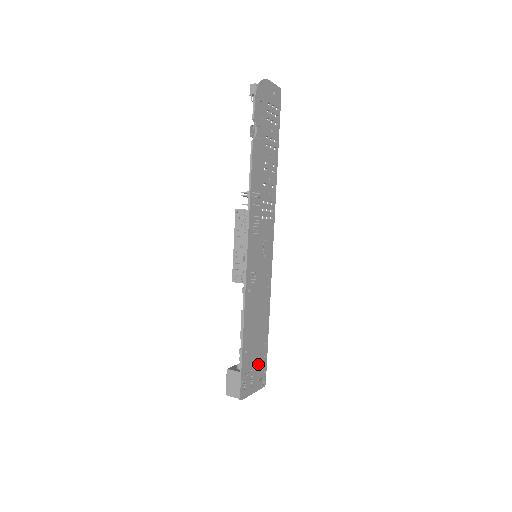
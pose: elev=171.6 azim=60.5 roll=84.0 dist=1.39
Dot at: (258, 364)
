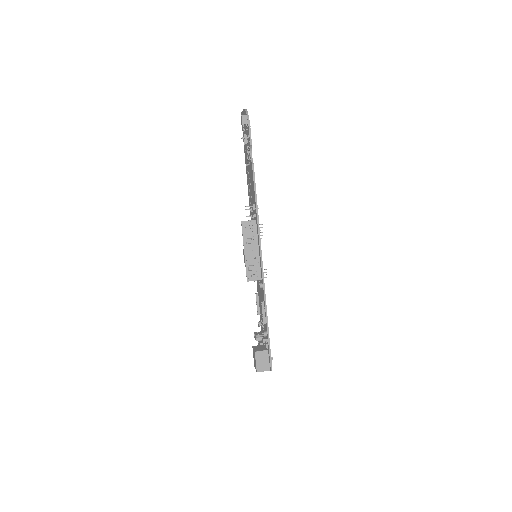
Dot at: occluded
